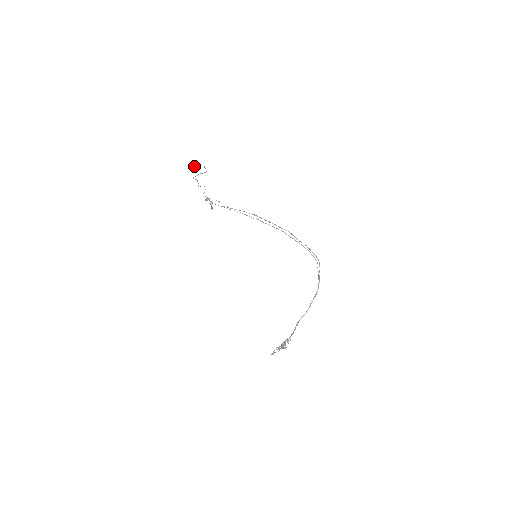
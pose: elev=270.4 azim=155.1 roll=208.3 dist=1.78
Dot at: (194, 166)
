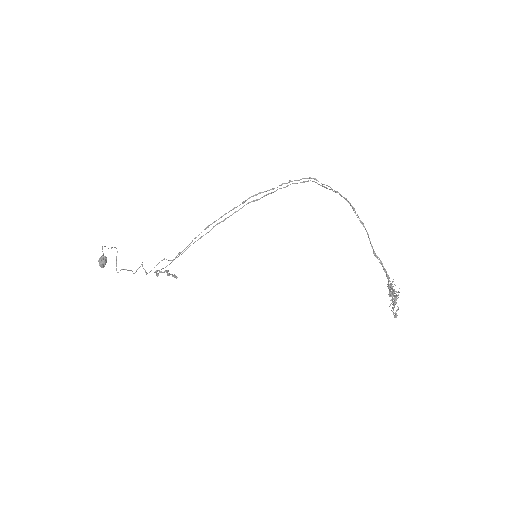
Dot at: (99, 260)
